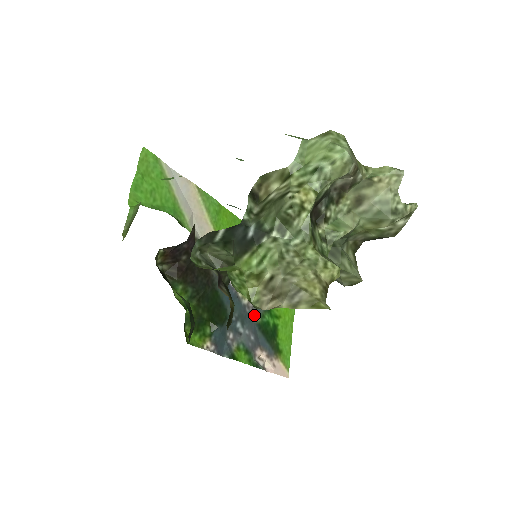
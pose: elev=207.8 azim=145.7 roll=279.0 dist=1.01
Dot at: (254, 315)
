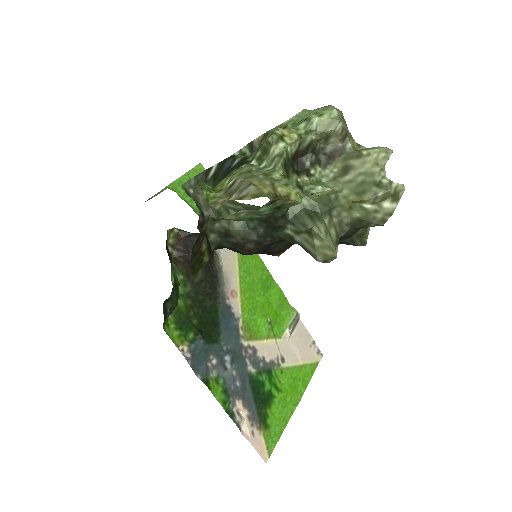
Dot at: (250, 364)
